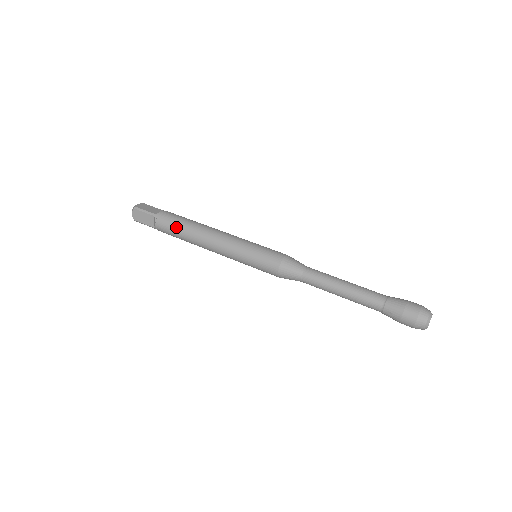
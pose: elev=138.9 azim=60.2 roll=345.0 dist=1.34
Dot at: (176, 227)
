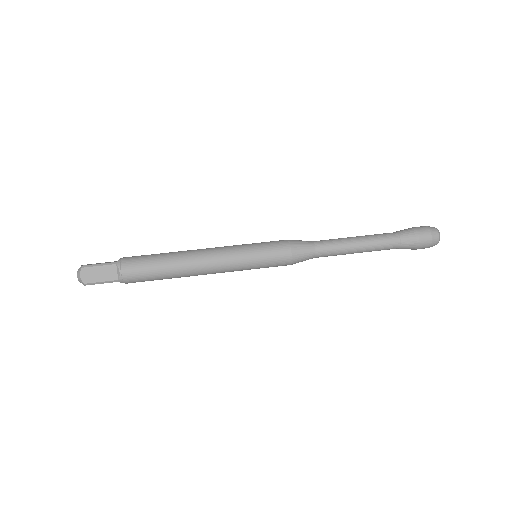
Dot at: (152, 263)
